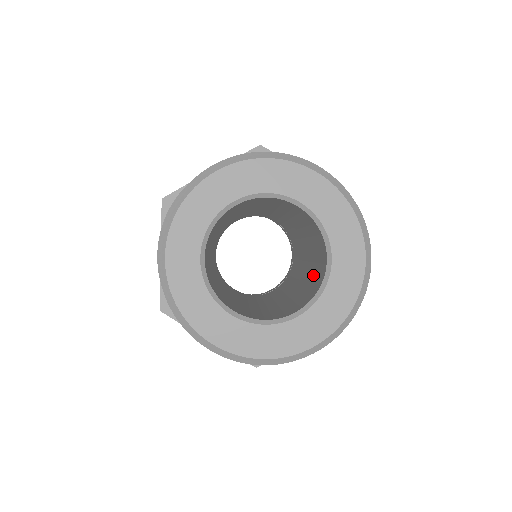
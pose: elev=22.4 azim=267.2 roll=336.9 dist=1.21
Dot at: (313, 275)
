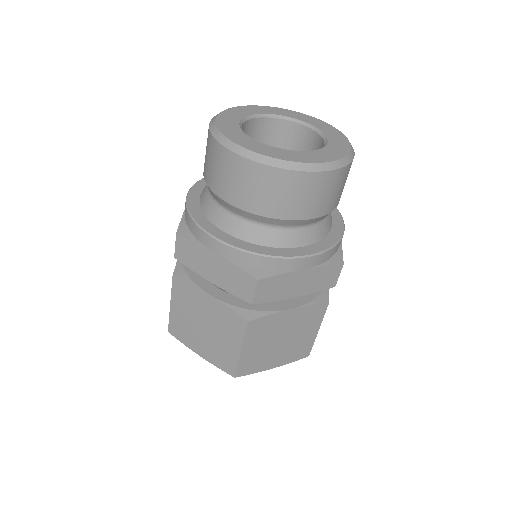
Dot at: occluded
